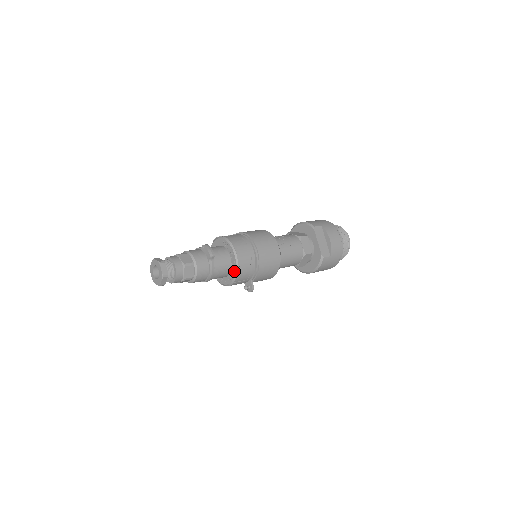
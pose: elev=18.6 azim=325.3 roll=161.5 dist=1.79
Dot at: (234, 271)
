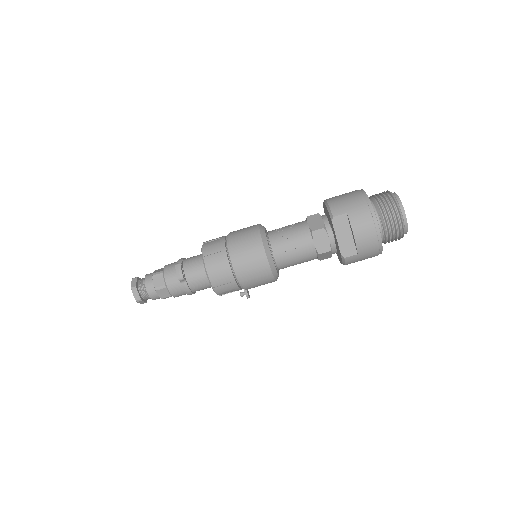
Dot at: (213, 289)
